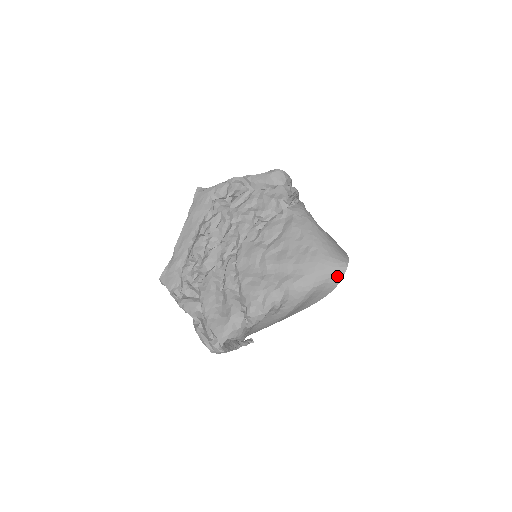
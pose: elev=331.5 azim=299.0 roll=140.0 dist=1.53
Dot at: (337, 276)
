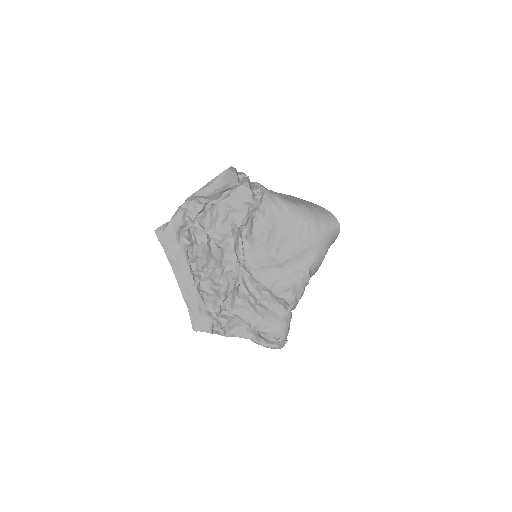
Dot at: (336, 235)
